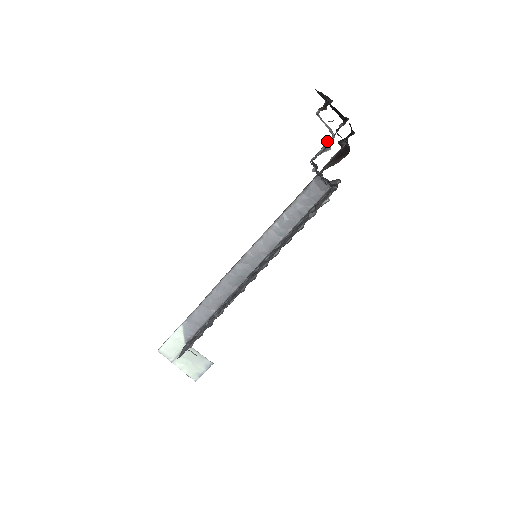
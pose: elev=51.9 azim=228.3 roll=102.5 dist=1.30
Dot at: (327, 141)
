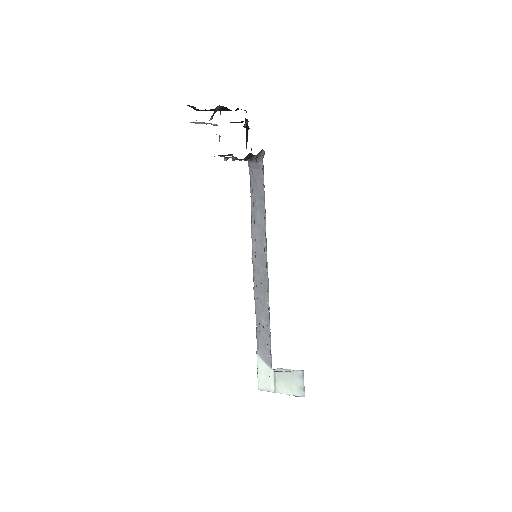
Dot at: occluded
